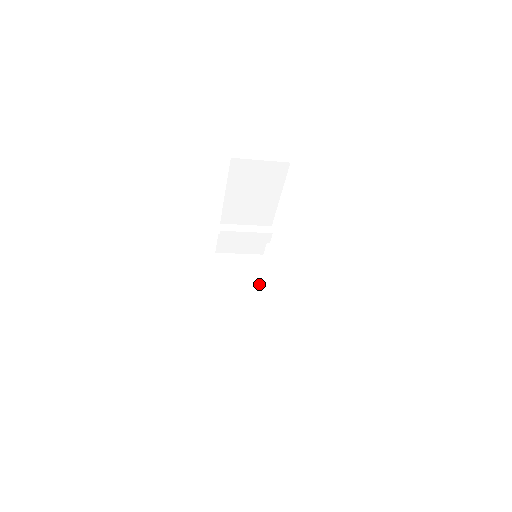
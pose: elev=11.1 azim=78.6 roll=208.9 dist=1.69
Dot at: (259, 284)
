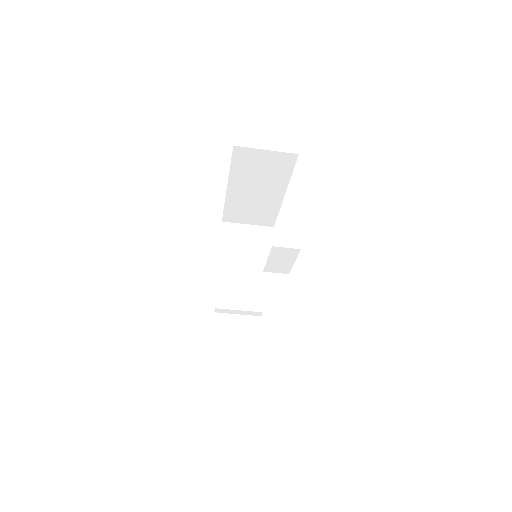
Dot at: occluded
